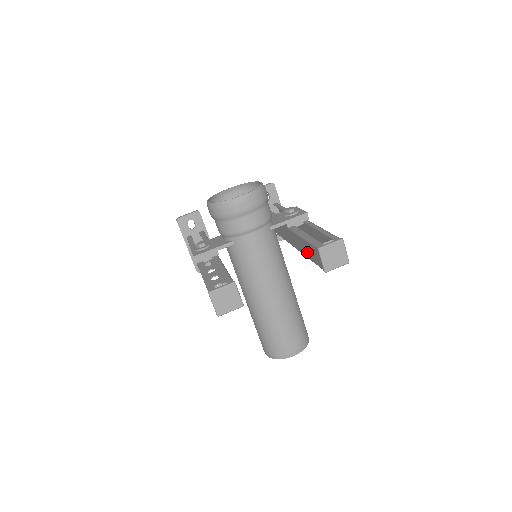
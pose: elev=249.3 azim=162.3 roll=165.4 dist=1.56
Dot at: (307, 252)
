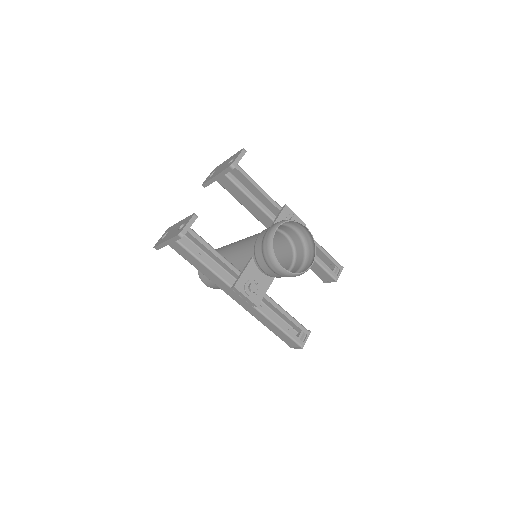
Dot at: occluded
